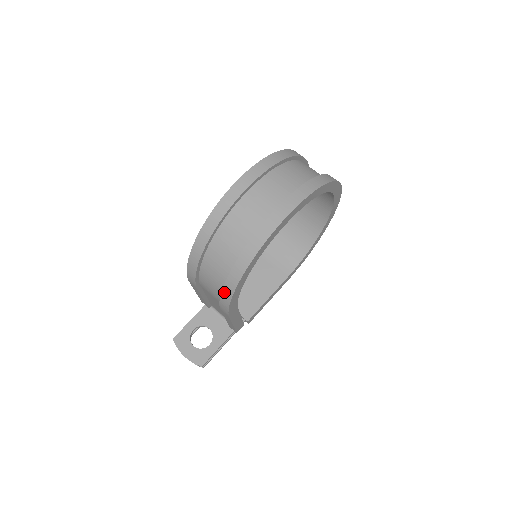
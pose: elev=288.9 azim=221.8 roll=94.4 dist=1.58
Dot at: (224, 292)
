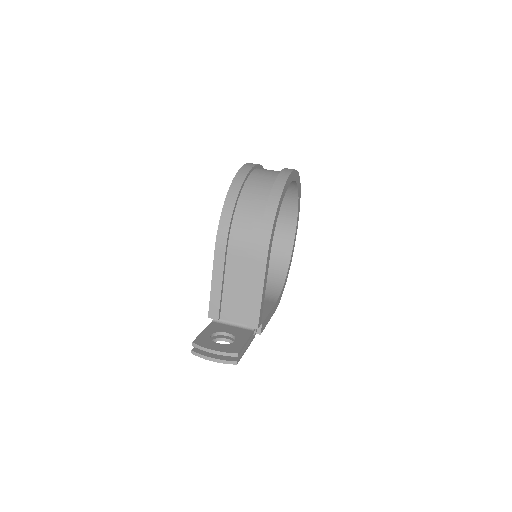
Dot at: (265, 220)
